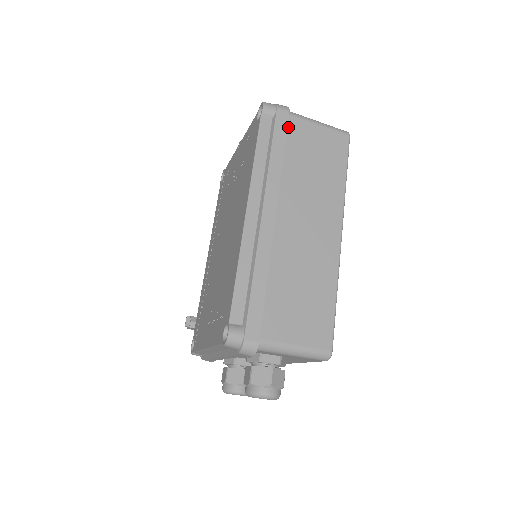
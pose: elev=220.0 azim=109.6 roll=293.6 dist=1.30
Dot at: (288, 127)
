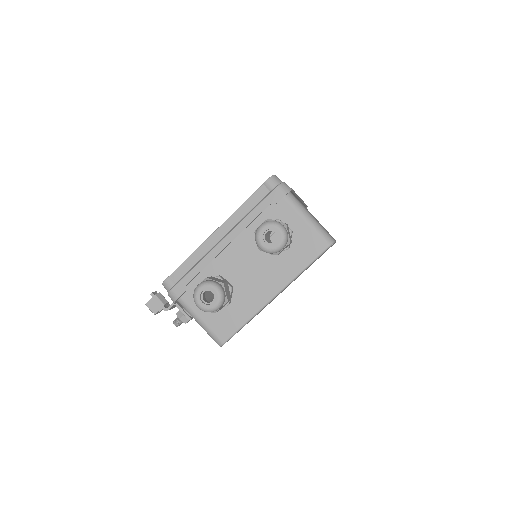
Dot at: occluded
